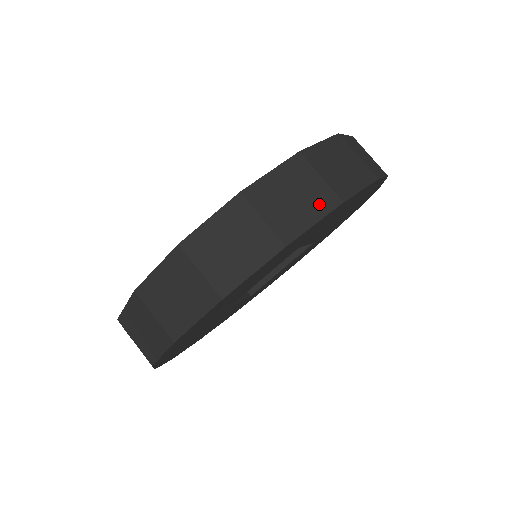
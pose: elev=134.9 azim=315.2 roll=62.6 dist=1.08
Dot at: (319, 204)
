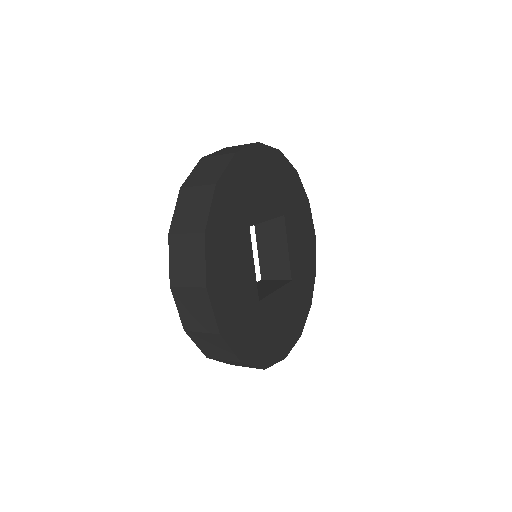
Dot at: (205, 198)
